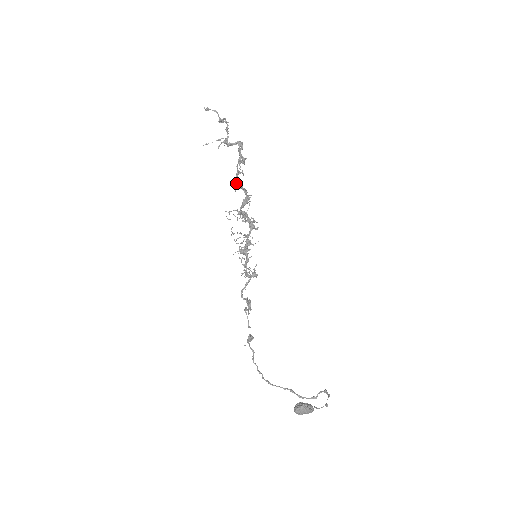
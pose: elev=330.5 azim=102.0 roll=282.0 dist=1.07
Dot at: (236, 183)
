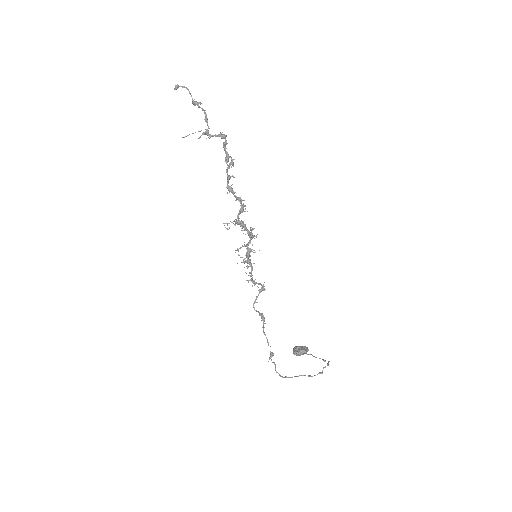
Dot at: (229, 190)
